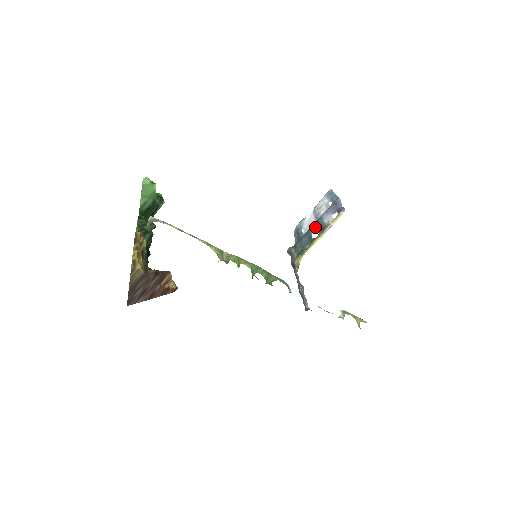
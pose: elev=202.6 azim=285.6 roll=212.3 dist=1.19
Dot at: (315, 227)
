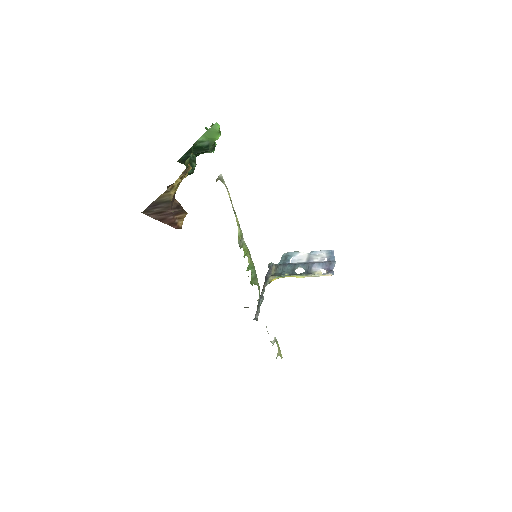
Dot at: (303, 266)
